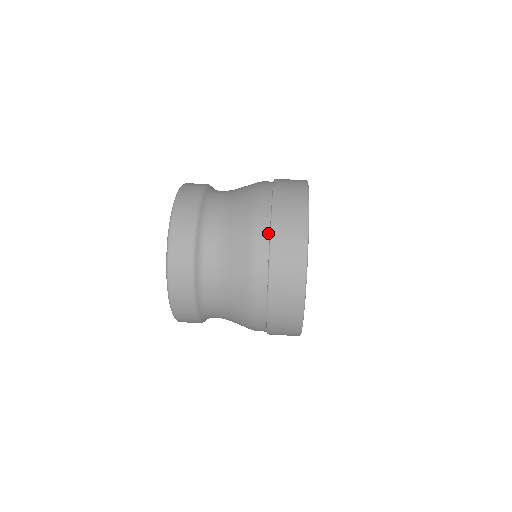
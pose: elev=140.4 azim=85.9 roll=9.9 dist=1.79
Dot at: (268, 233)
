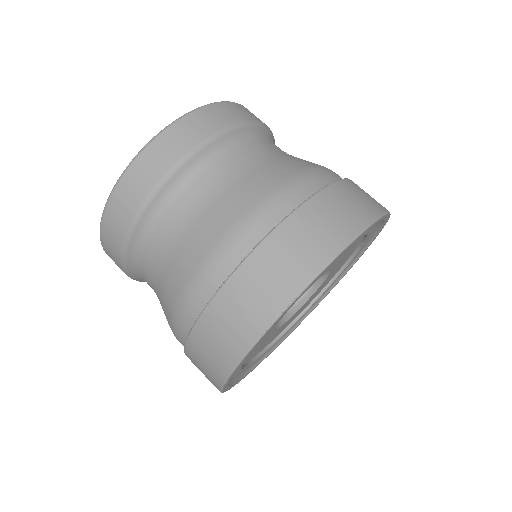
Dot at: (290, 211)
